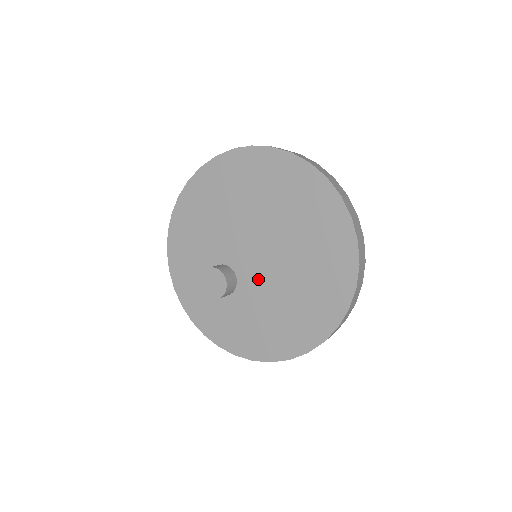
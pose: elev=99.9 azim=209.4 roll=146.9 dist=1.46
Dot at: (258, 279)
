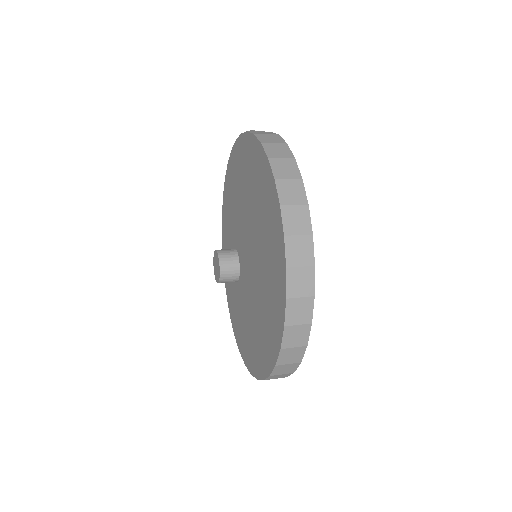
Dot at: (246, 282)
